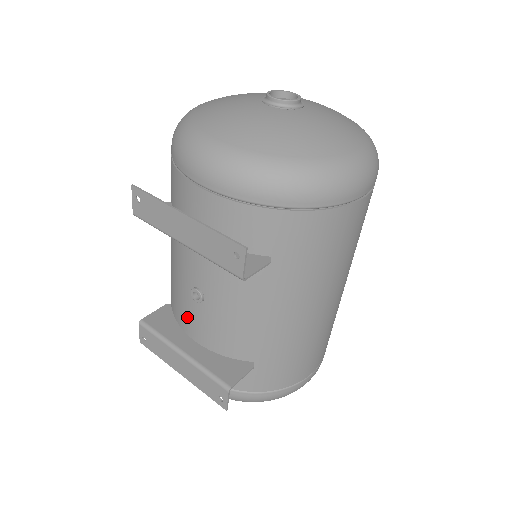
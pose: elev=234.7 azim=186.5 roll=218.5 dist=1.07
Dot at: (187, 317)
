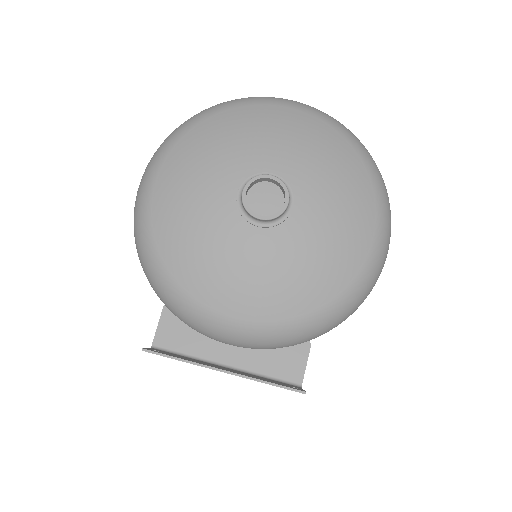
Dot at: occluded
